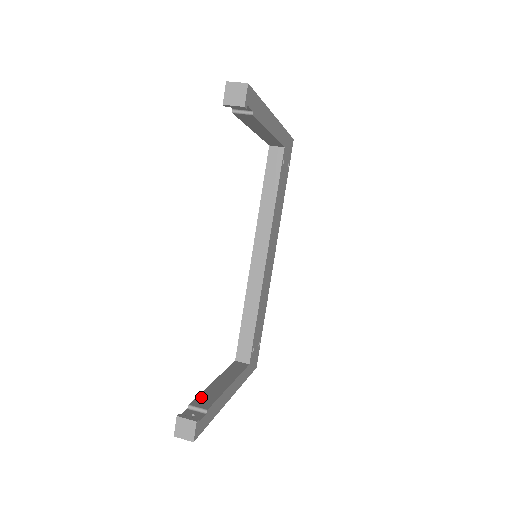
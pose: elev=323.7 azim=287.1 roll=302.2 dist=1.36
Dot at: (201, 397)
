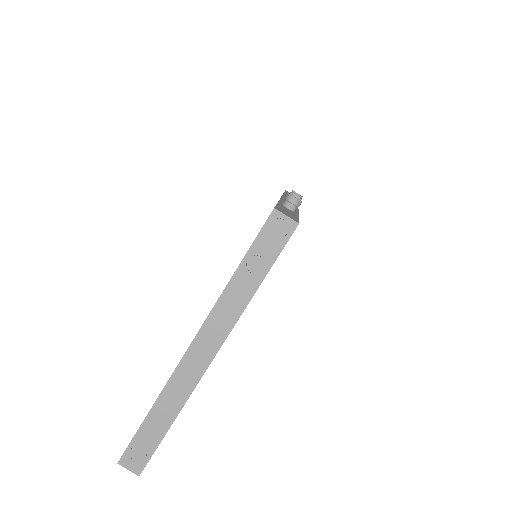
Dot at: occluded
